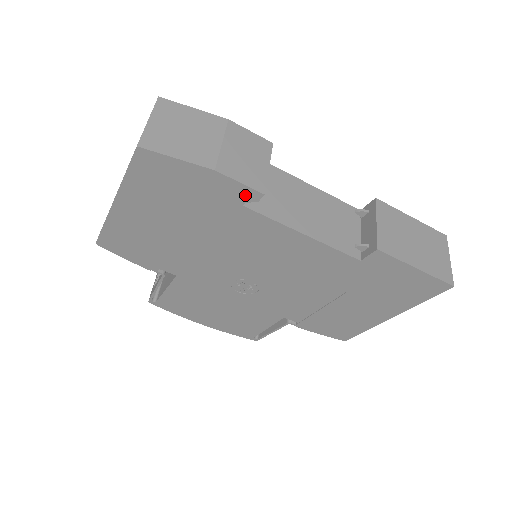
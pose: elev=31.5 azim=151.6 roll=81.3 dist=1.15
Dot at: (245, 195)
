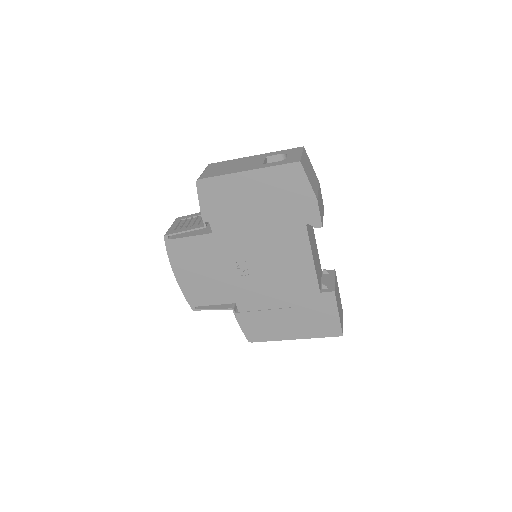
Dot at: (314, 220)
